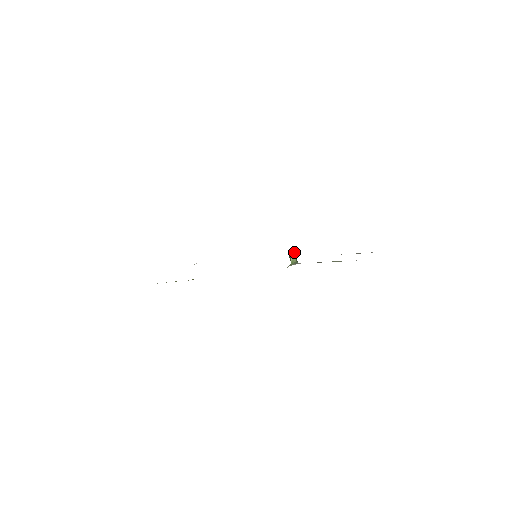
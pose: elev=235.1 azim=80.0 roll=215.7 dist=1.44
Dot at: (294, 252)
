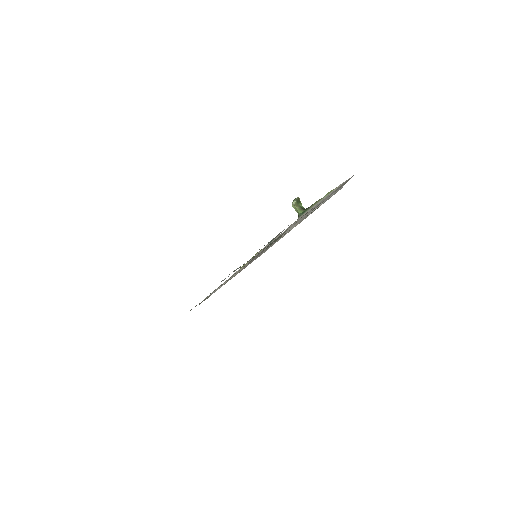
Dot at: (293, 205)
